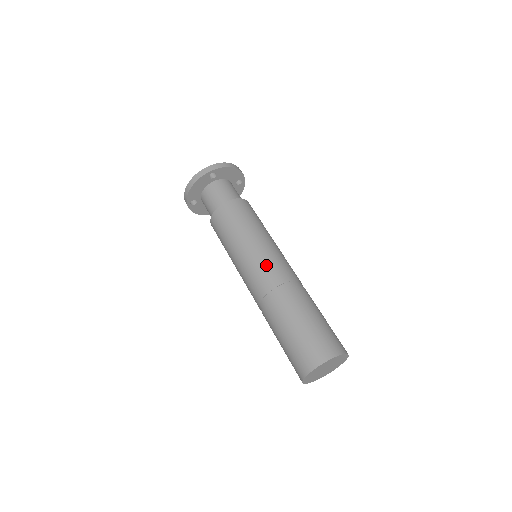
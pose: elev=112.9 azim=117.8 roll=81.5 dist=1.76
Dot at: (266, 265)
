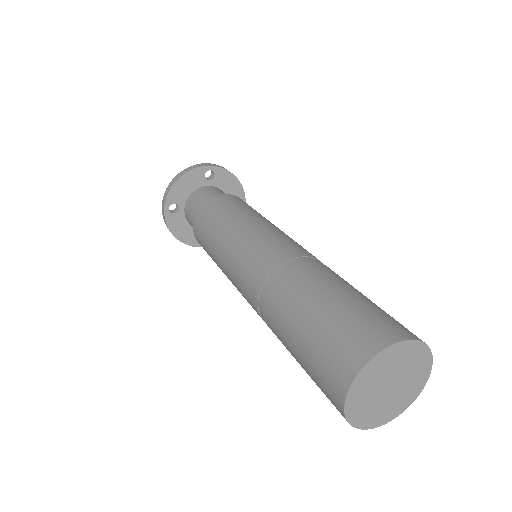
Dot at: (279, 239)
